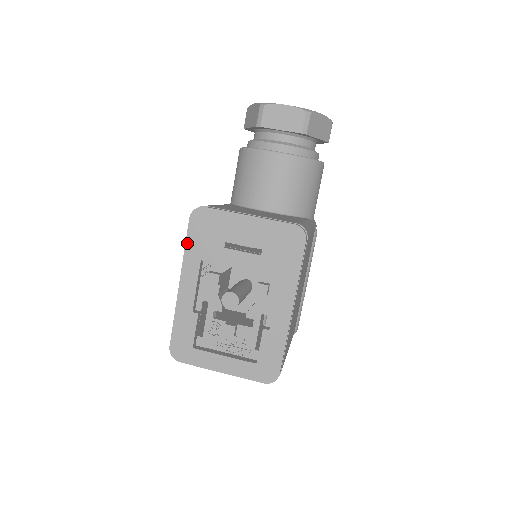
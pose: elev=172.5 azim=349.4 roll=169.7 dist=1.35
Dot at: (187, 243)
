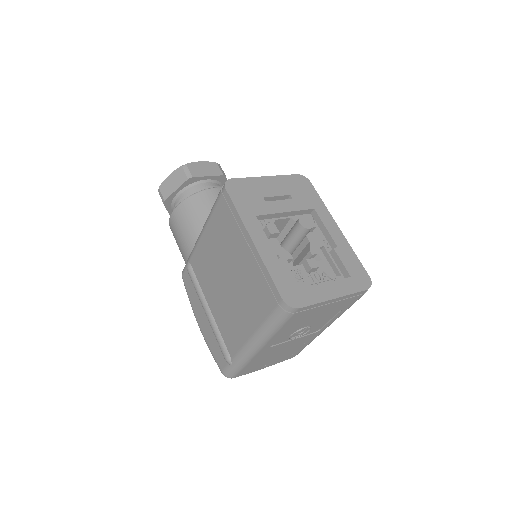
Dot at: (236, 207)
